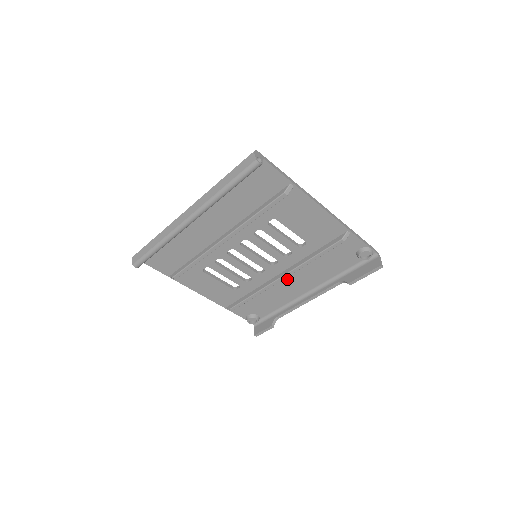
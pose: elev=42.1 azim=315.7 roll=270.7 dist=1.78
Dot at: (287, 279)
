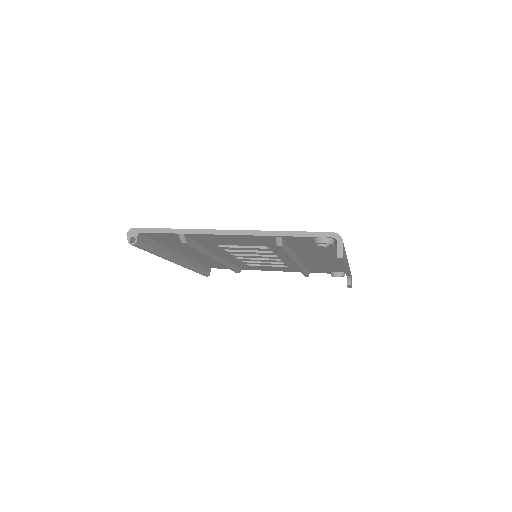
Dot at: (306, 258)
